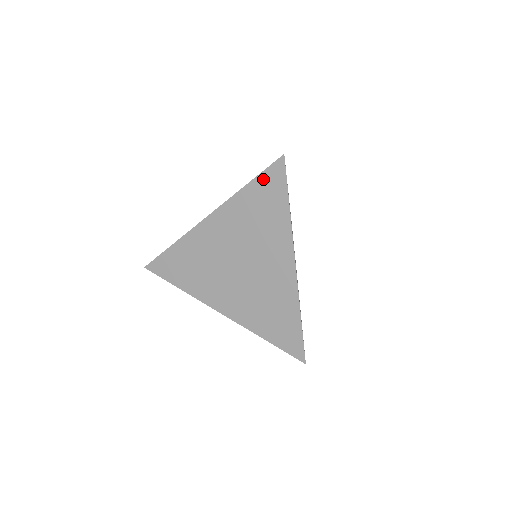
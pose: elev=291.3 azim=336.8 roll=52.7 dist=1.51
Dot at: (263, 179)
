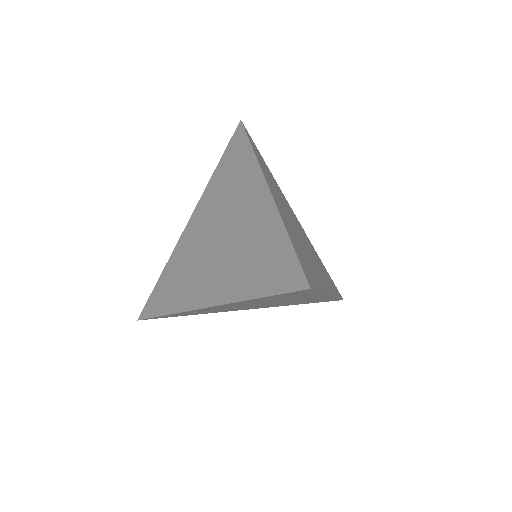
Dot at: (228, 150)
